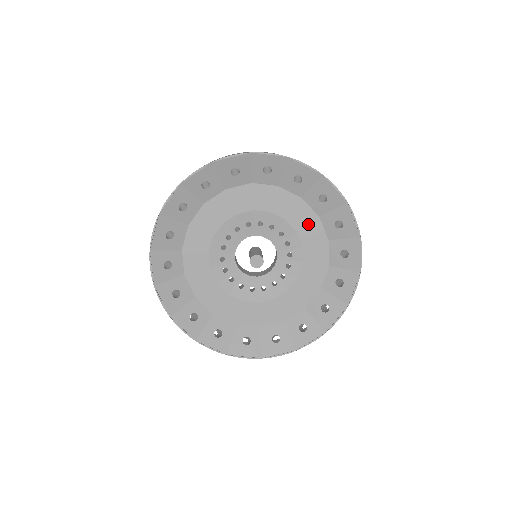
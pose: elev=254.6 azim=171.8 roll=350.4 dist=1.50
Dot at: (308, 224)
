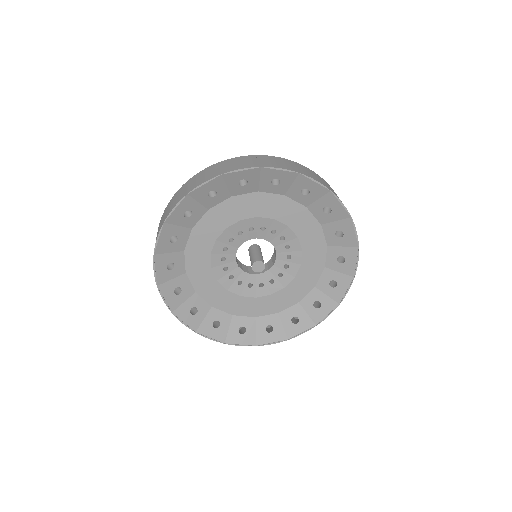
Dot at: (310, 231)
